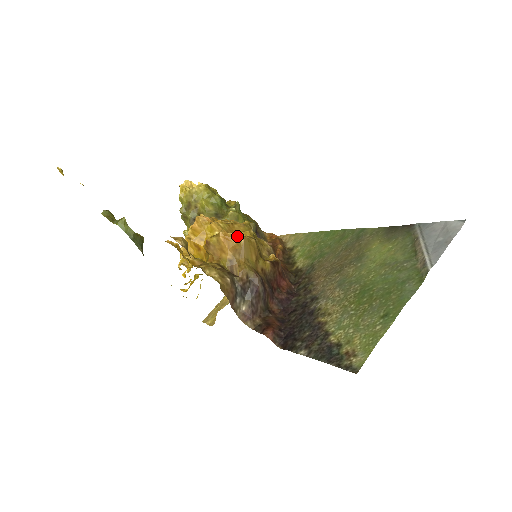
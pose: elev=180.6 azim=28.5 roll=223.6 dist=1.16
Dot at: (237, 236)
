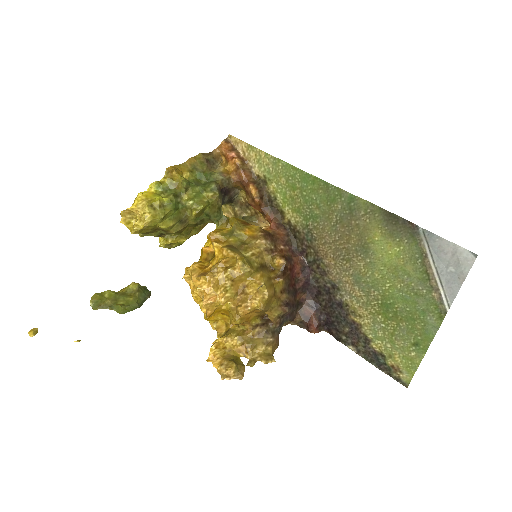
Dot at: (254, 305)
